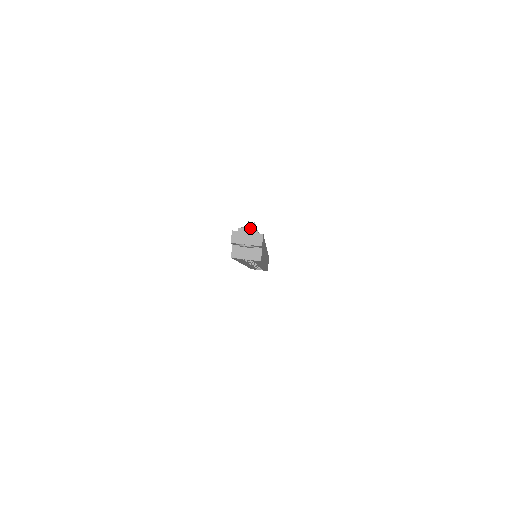
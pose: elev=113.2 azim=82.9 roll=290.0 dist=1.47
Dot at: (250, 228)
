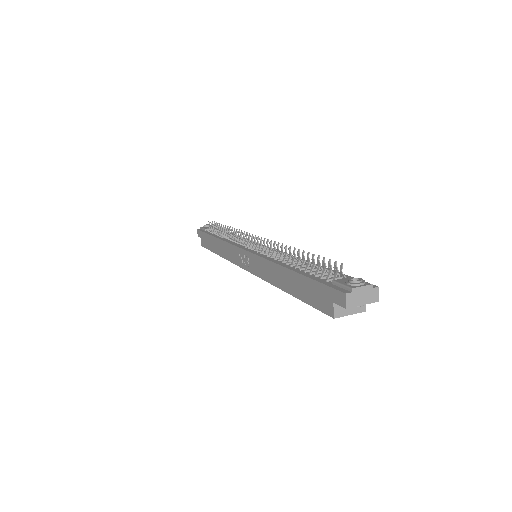
Dot at: (363, 283)
